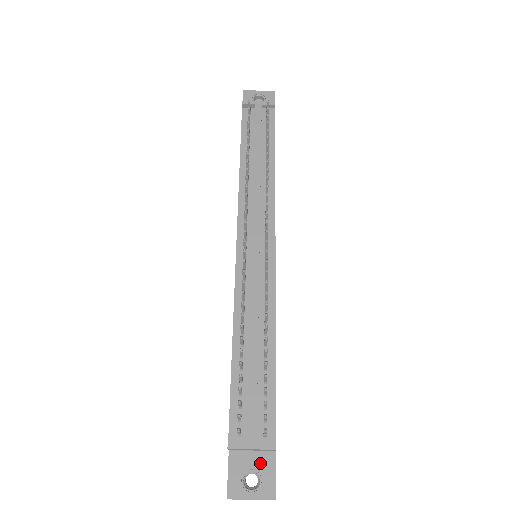
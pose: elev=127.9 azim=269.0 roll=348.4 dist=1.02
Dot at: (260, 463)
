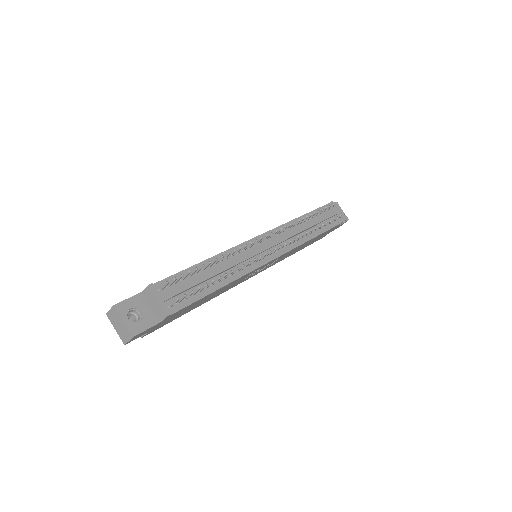
Dot at: (148, 316)
